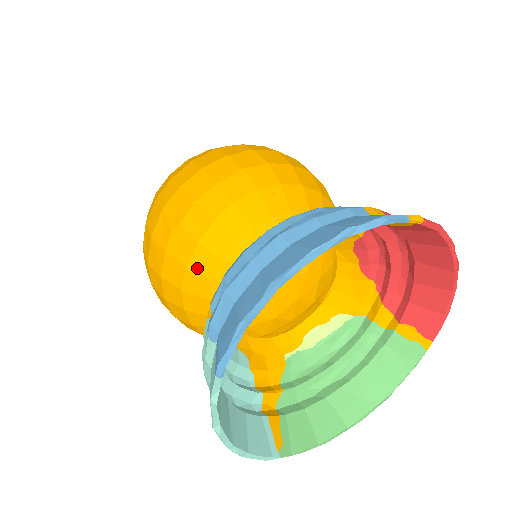
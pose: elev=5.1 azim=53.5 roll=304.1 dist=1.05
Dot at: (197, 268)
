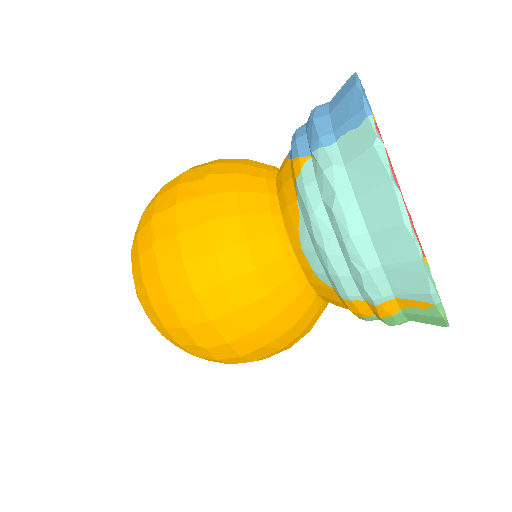
Dot at: (247, 189)
